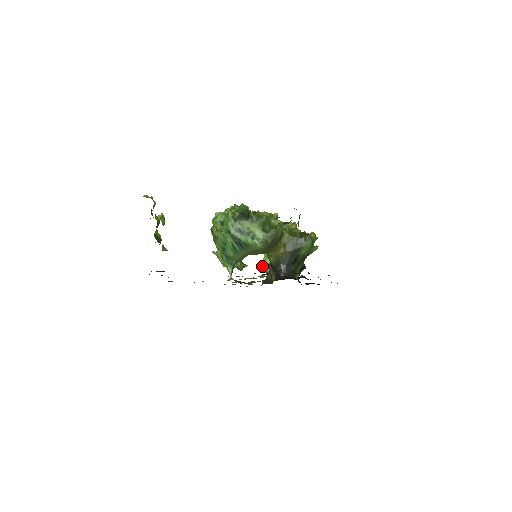
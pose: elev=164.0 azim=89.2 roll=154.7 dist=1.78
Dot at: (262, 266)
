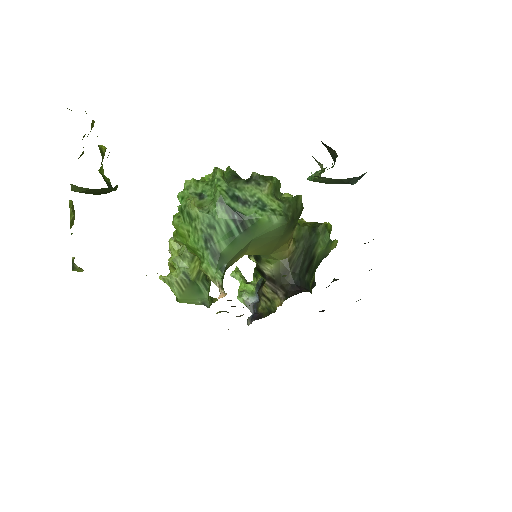
Dot at: (241, 297)
